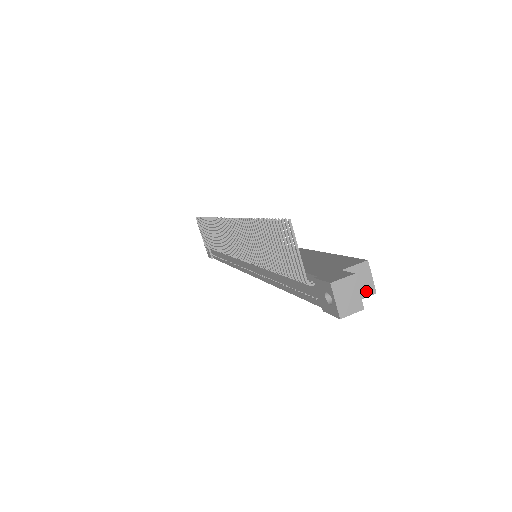
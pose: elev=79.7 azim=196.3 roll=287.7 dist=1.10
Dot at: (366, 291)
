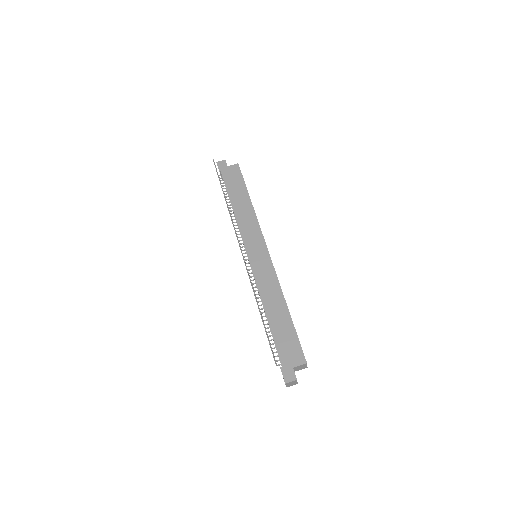
Dot at: (303, 368)
